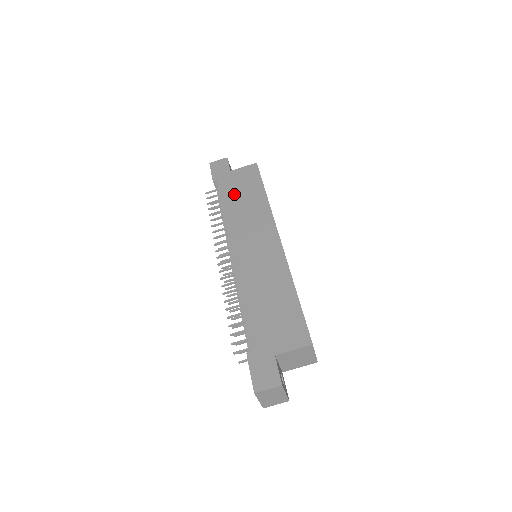
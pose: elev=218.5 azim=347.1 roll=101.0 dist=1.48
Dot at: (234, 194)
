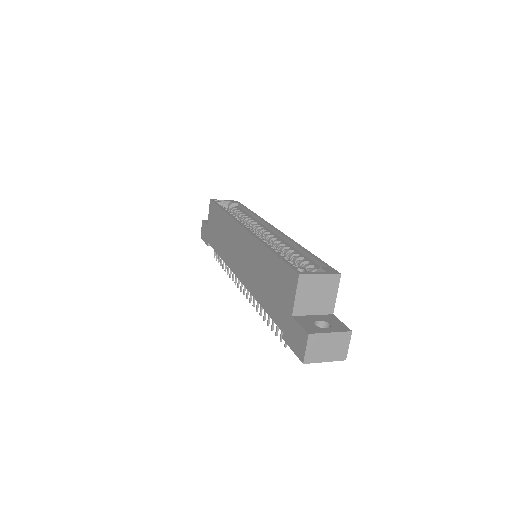
Dot at: (216, 237)
